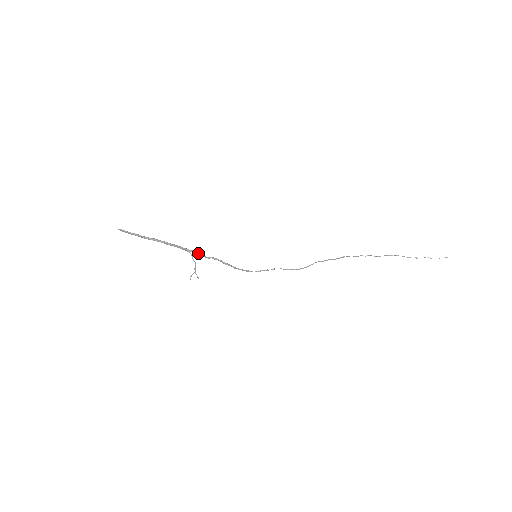
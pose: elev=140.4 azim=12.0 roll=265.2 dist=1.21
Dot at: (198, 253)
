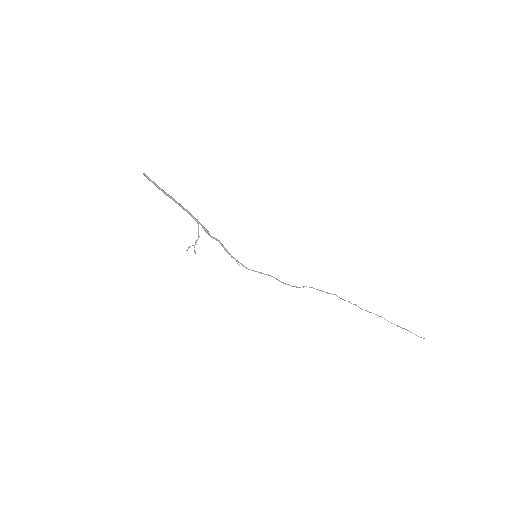
Dot at: (205, 229)
